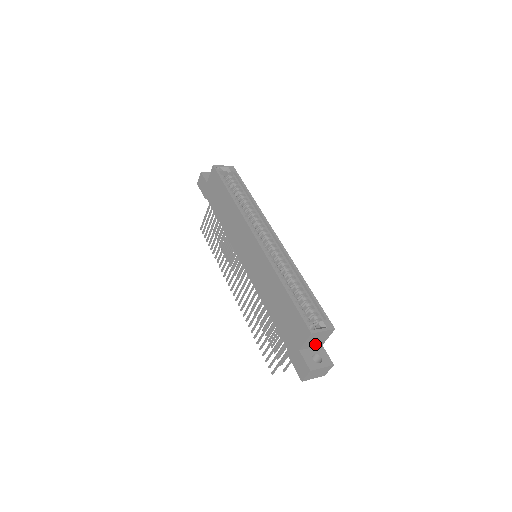
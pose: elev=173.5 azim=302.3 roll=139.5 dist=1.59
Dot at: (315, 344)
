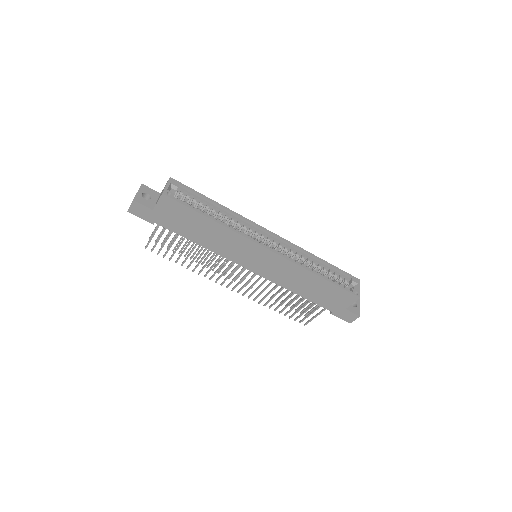
Dot at: occluded
